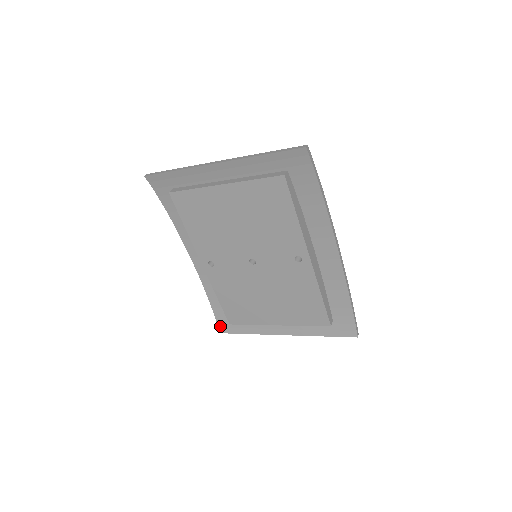
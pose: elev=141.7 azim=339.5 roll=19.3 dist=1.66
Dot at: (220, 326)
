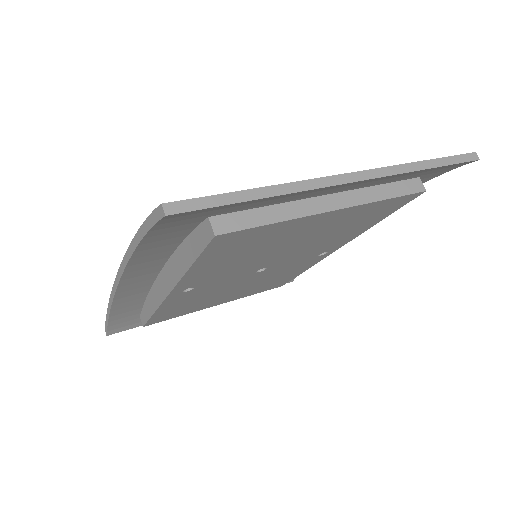
Dot at: (112, 329)
